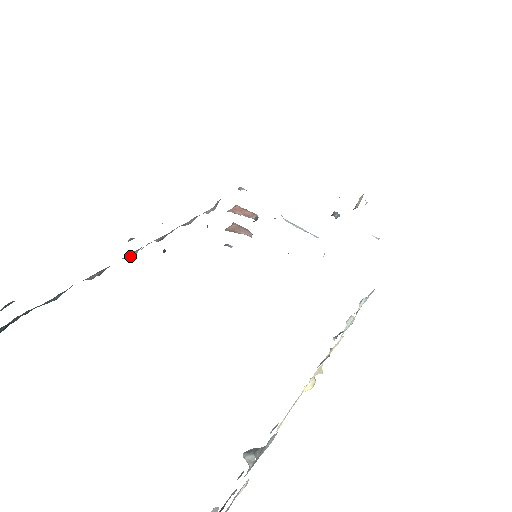
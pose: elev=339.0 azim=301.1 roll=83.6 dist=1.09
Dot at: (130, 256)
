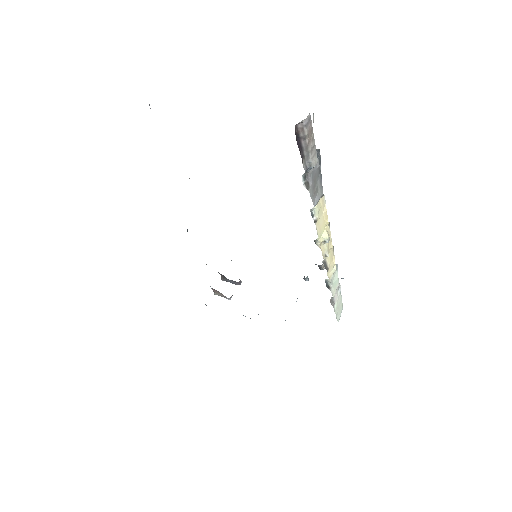
Dot at: occluded
